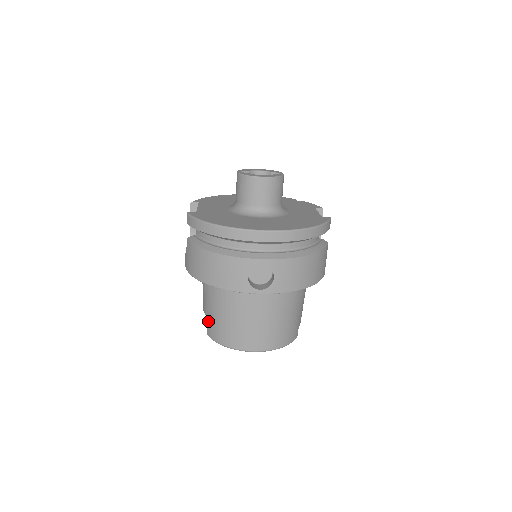
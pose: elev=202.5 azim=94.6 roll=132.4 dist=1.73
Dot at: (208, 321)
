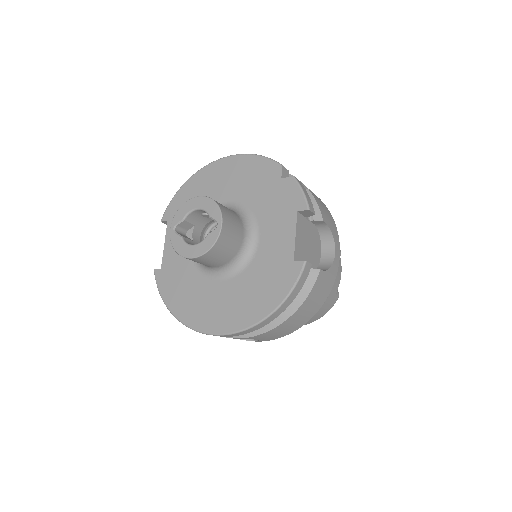
Dot at: occluded
